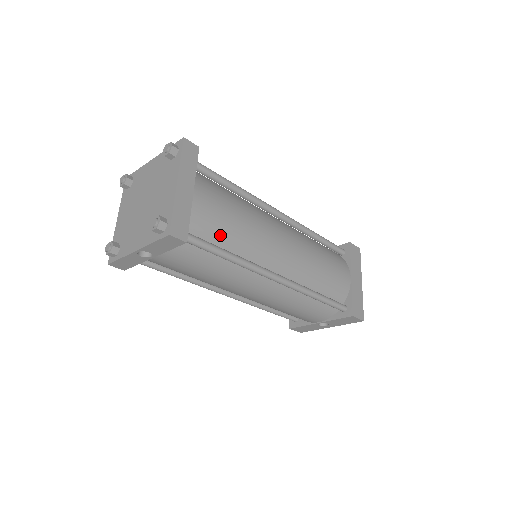
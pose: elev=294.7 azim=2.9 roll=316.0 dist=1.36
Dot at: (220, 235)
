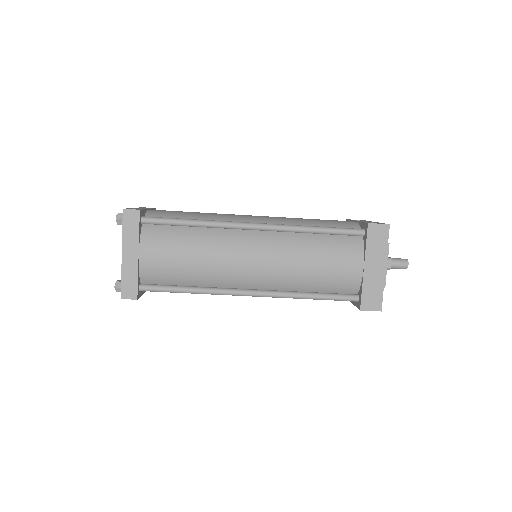
Dot at: (176, 277)
